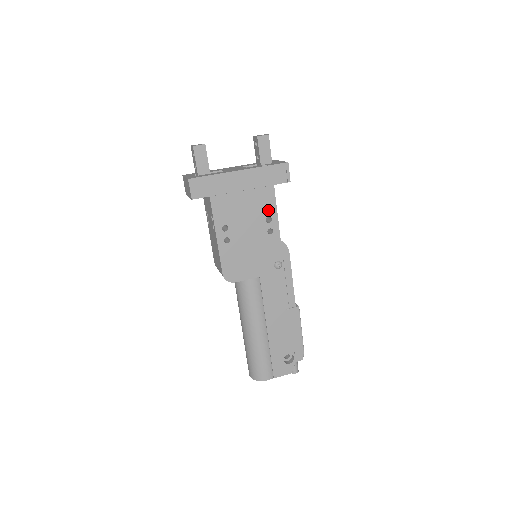
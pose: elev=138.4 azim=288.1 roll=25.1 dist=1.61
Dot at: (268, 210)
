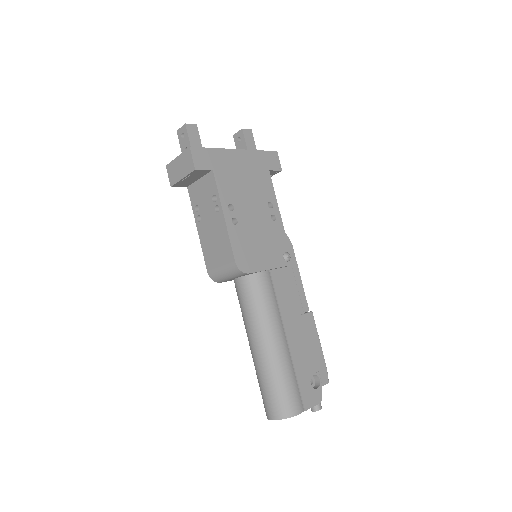
Dot at: (268, 195)
